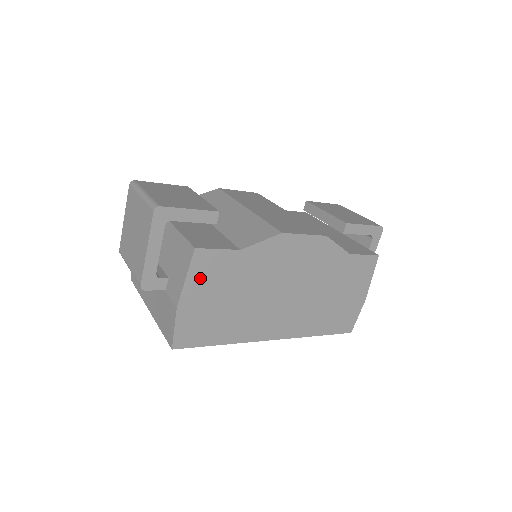
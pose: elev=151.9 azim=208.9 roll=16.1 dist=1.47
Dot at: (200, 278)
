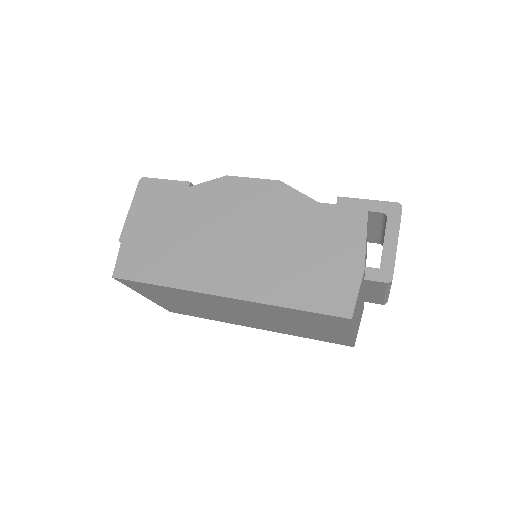
Dot at: (146, 210)
